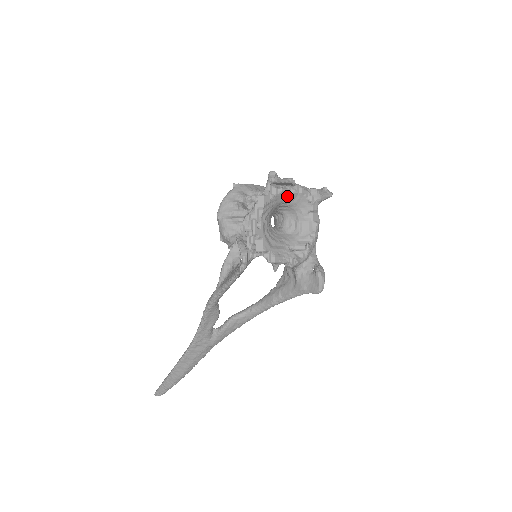
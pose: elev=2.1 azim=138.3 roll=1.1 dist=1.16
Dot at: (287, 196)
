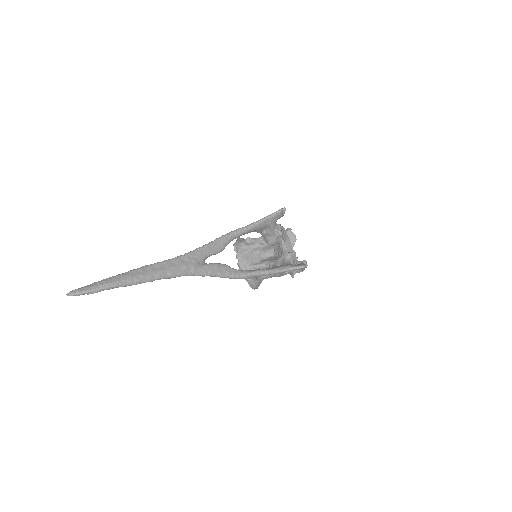
Dot at: (289, 245)
